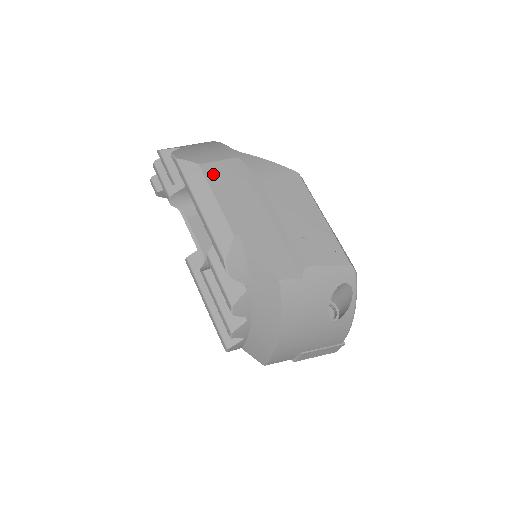
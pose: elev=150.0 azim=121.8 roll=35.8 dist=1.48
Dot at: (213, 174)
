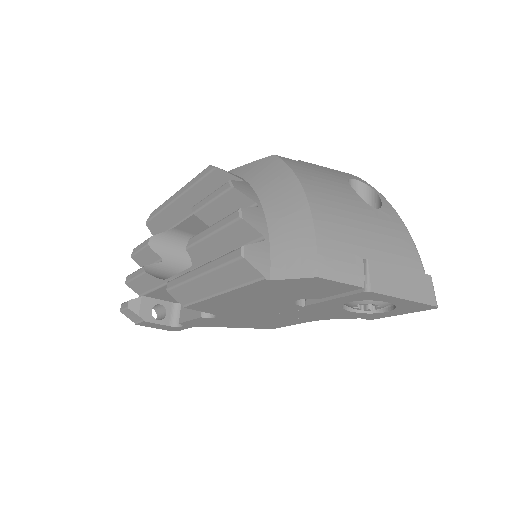
Dot at: occluded
